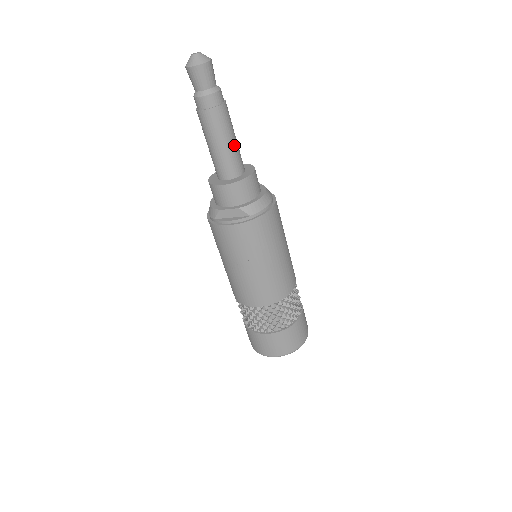
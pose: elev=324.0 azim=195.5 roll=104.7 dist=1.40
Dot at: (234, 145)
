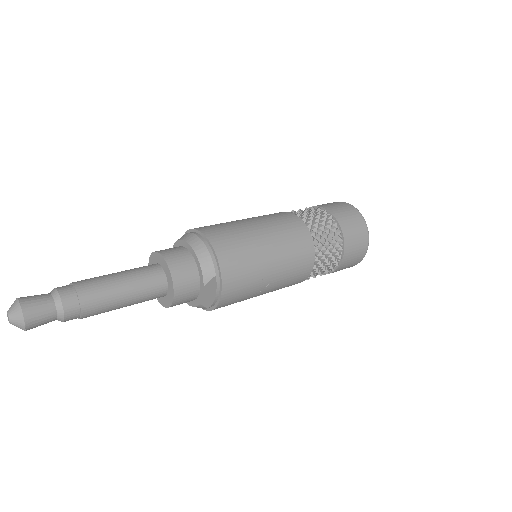
Dot at: (128, 280)
